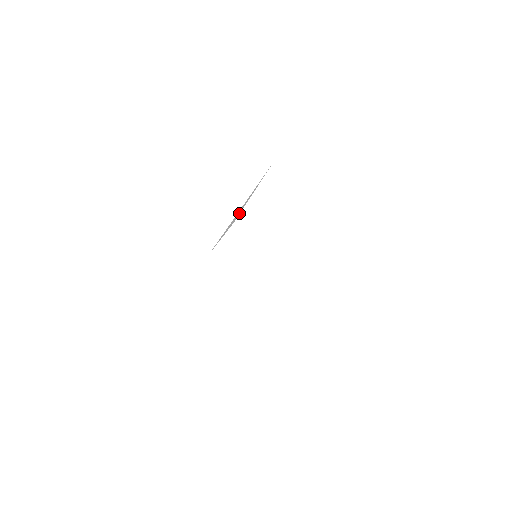
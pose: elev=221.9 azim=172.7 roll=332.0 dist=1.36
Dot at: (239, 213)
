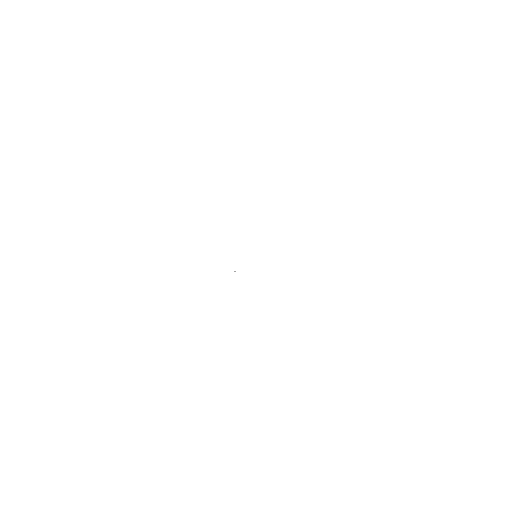
Dot at: (270, 230)
